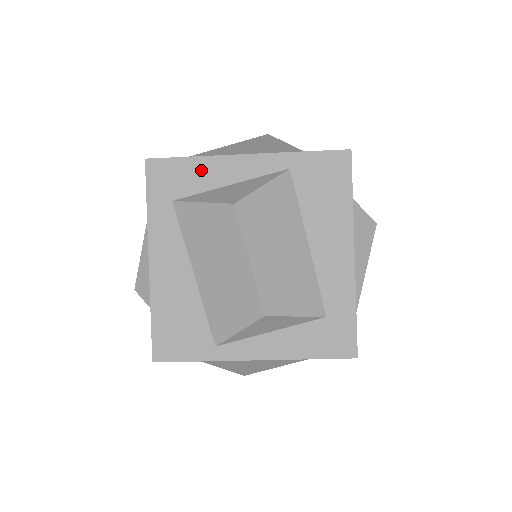
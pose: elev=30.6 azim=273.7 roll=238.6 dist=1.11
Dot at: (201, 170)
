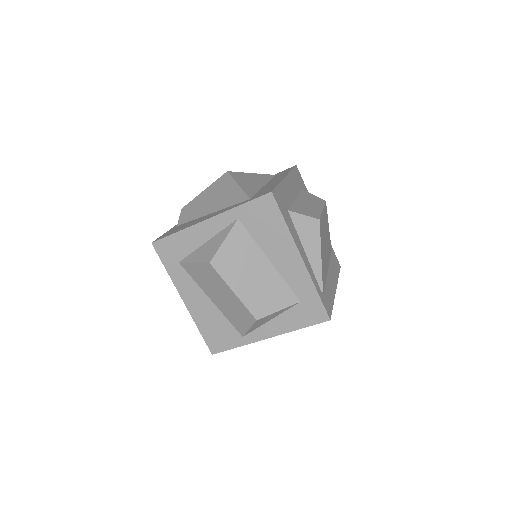
Dot at: (186, 238)
